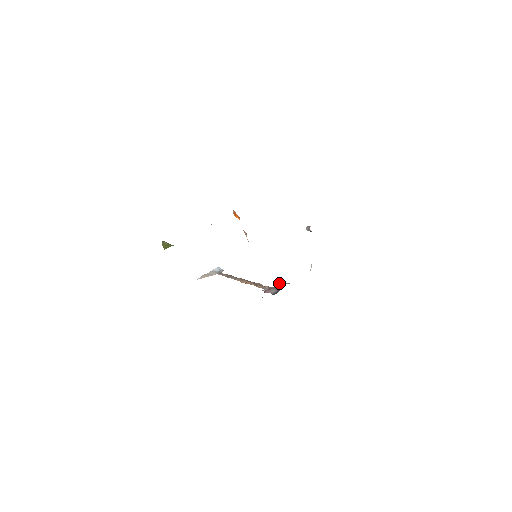
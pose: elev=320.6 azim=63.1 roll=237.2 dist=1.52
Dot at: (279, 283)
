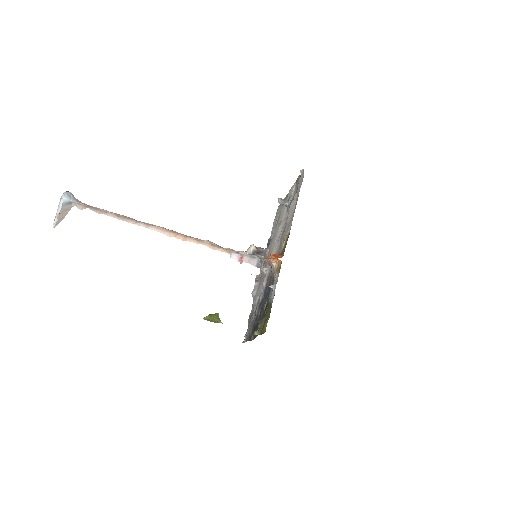
Dot at: (256, 253)
